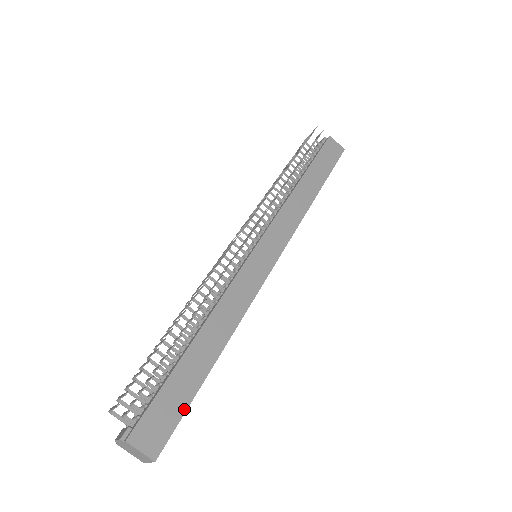
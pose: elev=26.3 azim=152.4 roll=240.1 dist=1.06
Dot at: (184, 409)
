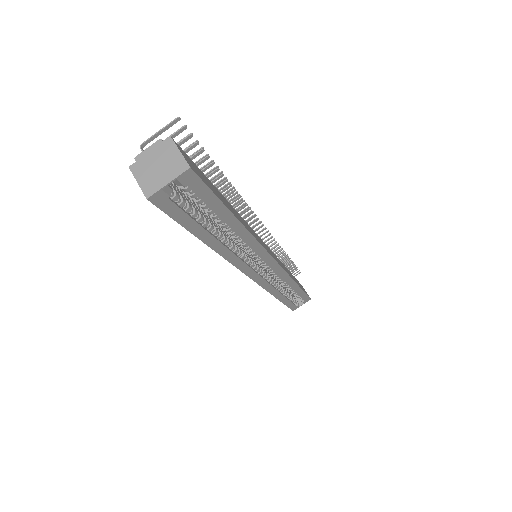
Dot at: (215, 194)
